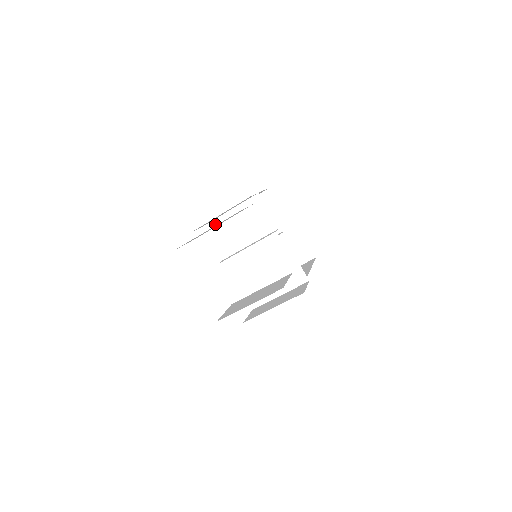
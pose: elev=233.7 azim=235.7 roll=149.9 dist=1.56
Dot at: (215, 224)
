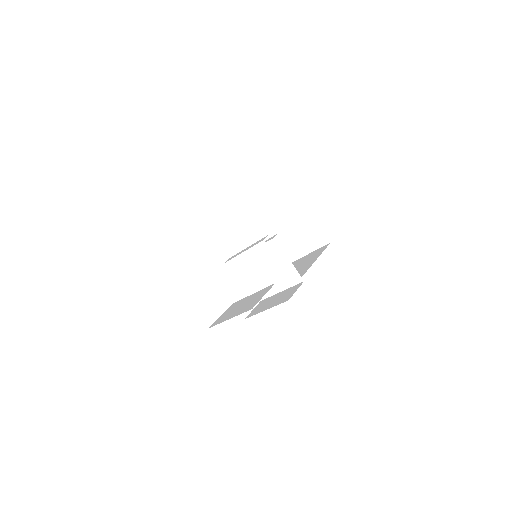
Dot at: (217, 227)
